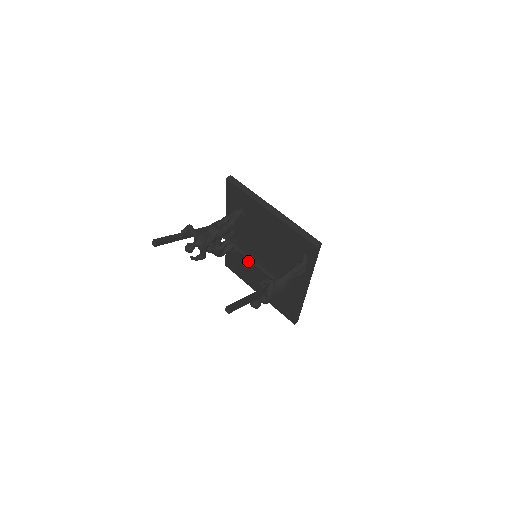
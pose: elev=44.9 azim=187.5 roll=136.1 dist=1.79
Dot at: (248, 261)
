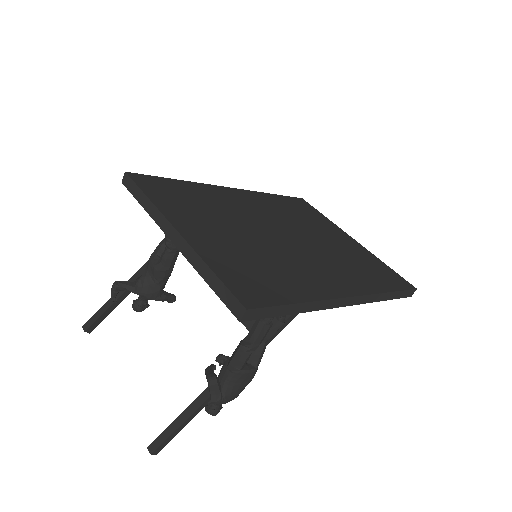
Dot at: occluded
